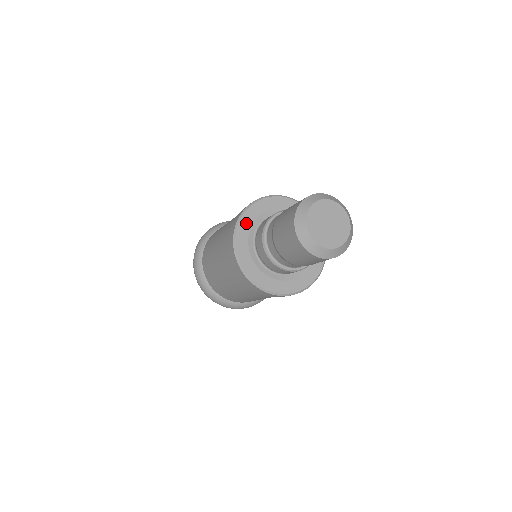
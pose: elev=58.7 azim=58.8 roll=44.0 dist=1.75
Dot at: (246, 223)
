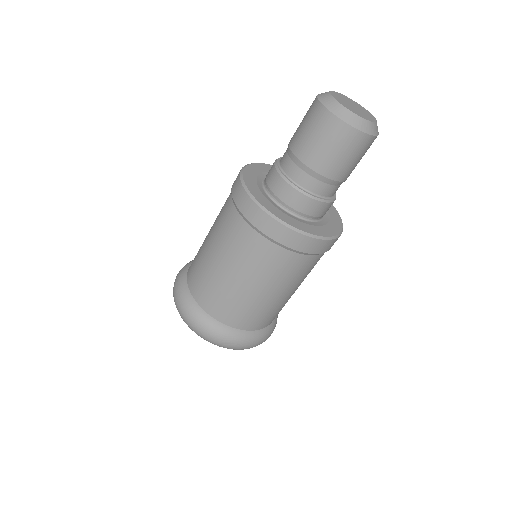
Dot at: (251, 173)
